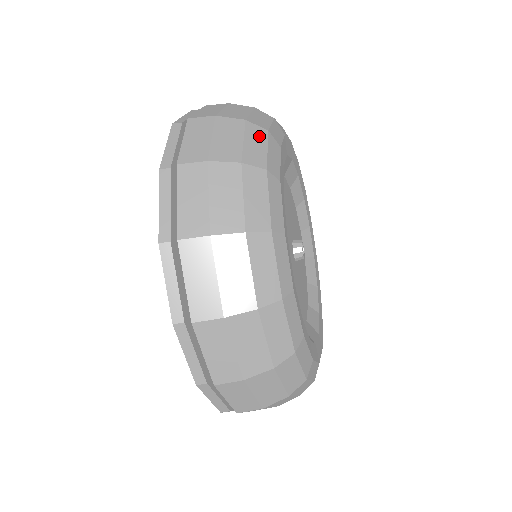
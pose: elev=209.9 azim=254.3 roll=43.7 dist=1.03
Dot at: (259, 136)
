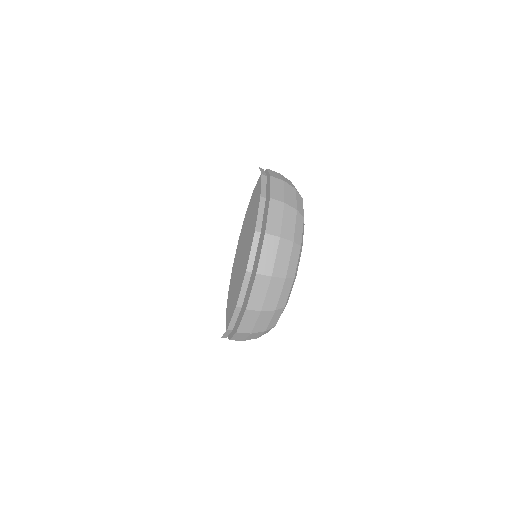
Dot at: (301, 222)
